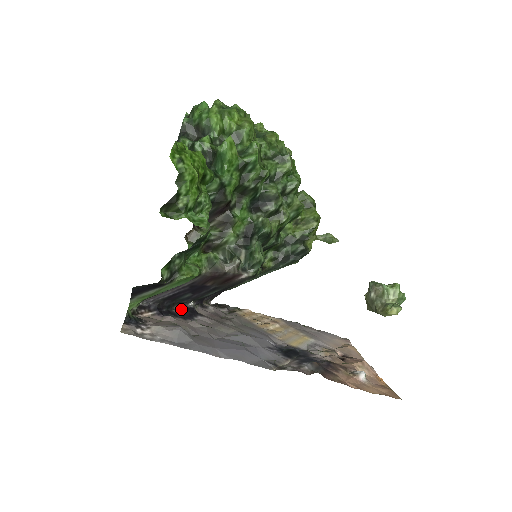
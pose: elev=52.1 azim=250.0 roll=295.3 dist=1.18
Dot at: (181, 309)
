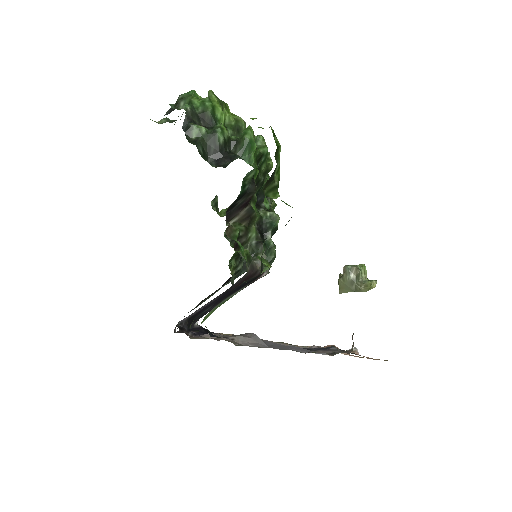
Dot at: (192, 330)
